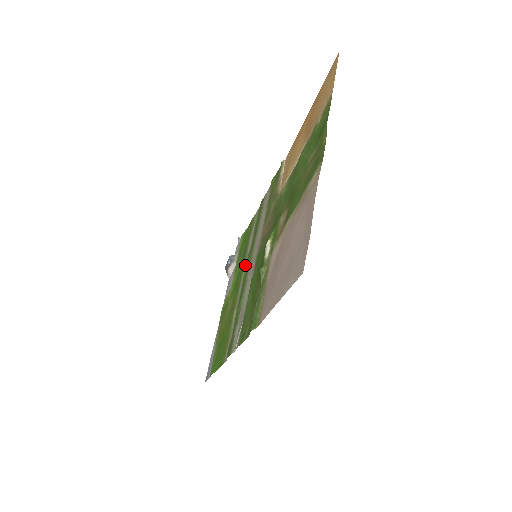
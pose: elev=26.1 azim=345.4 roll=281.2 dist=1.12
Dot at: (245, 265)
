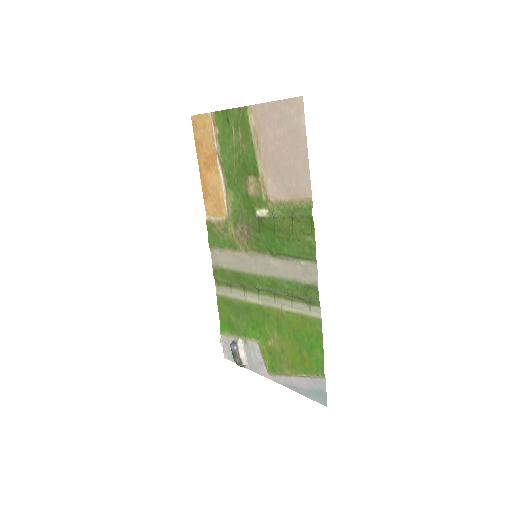
Dot at: (252, 298)
